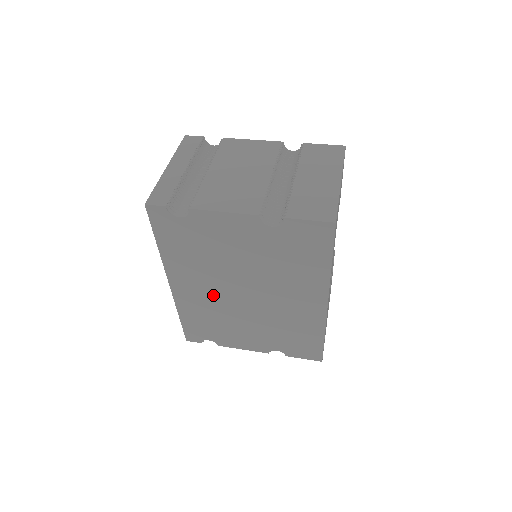
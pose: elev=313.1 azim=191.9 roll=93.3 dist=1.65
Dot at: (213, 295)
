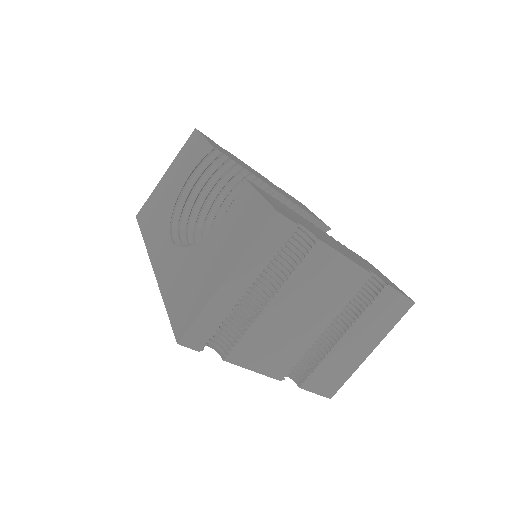
Dot at: occluded
